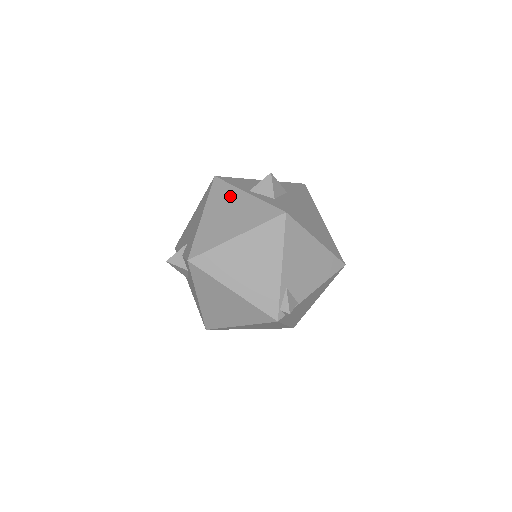
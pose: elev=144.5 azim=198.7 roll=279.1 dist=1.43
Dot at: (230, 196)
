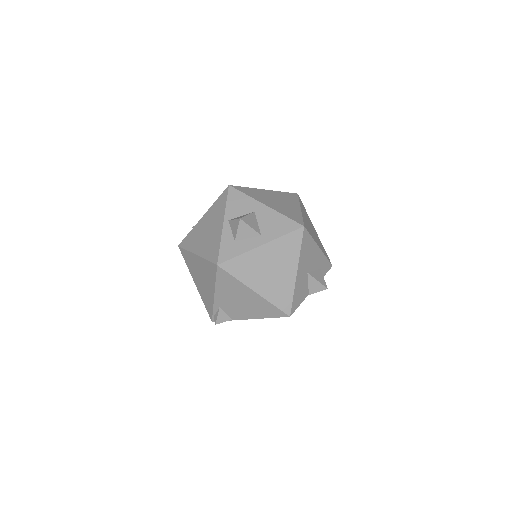
Dot at: (218, 215)
